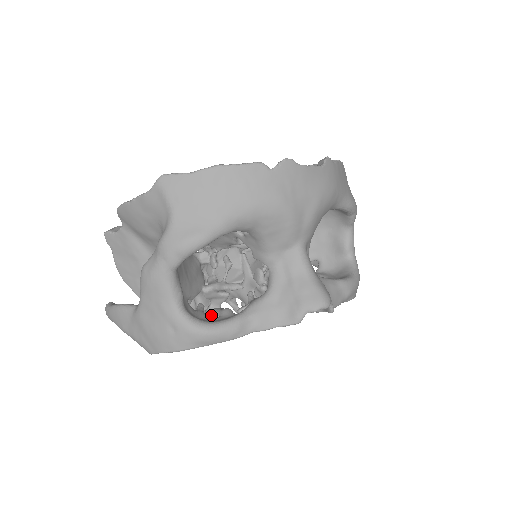
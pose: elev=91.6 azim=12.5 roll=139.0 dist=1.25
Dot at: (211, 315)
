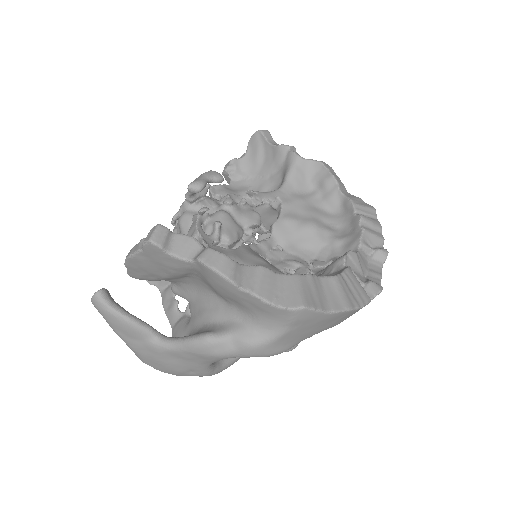
Dot at: occluded
